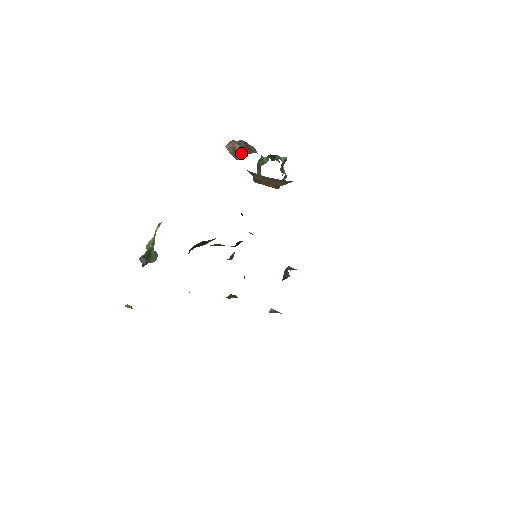
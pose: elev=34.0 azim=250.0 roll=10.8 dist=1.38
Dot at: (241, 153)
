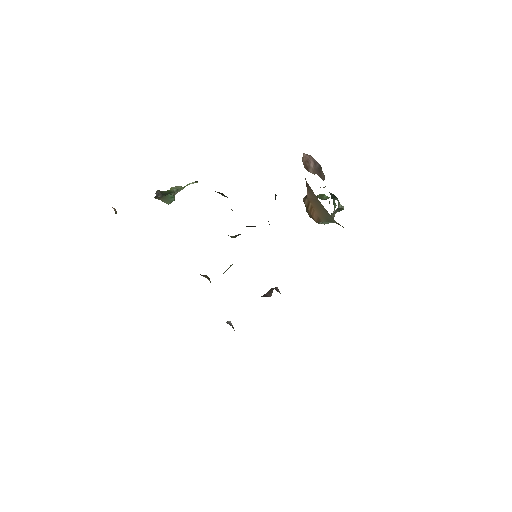
Dot at: (311, 168)
